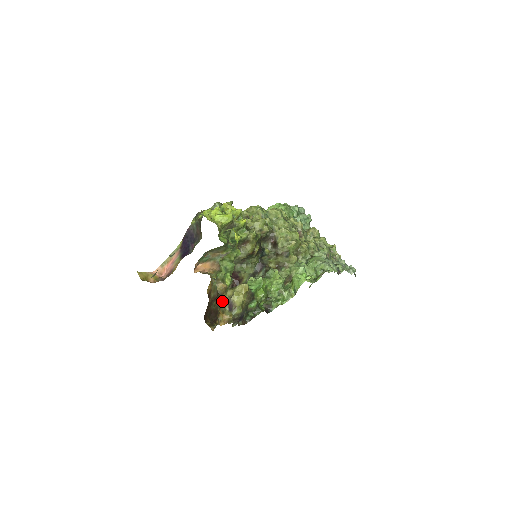
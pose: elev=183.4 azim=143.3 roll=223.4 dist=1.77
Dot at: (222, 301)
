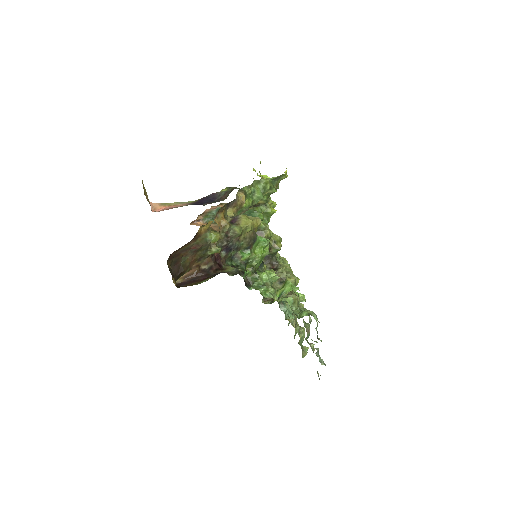
Dot at: occluded
